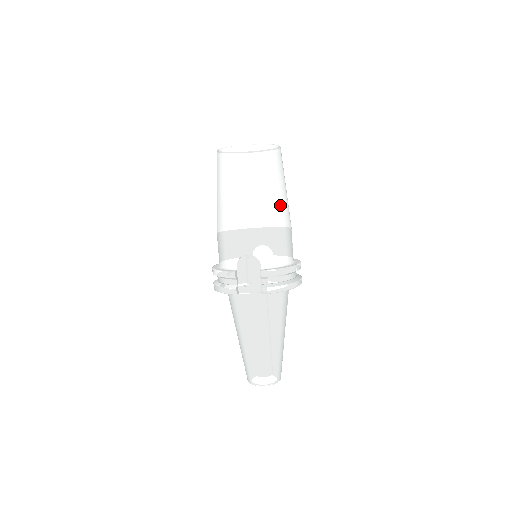
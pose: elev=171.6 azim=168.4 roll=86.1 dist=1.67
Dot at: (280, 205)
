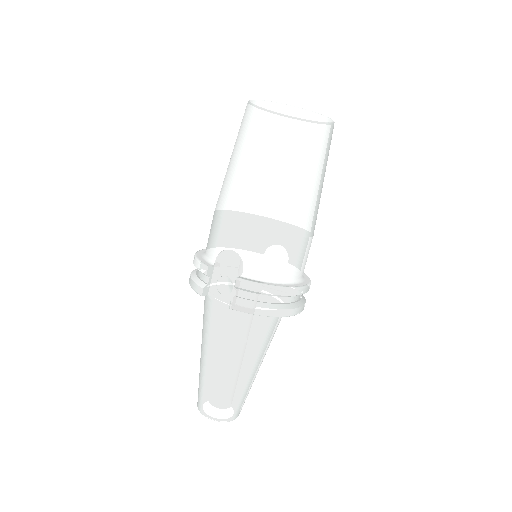
Dot at: (299, 200)
